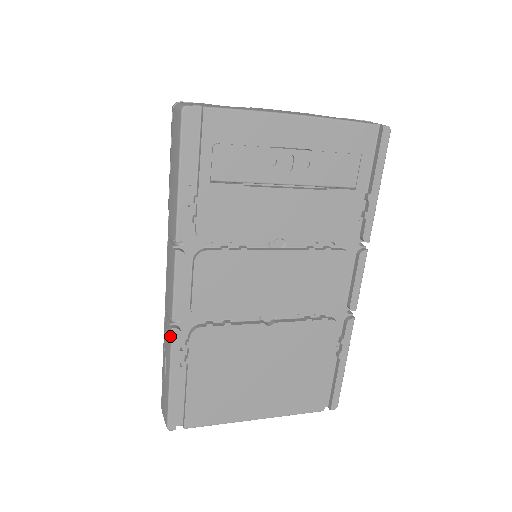
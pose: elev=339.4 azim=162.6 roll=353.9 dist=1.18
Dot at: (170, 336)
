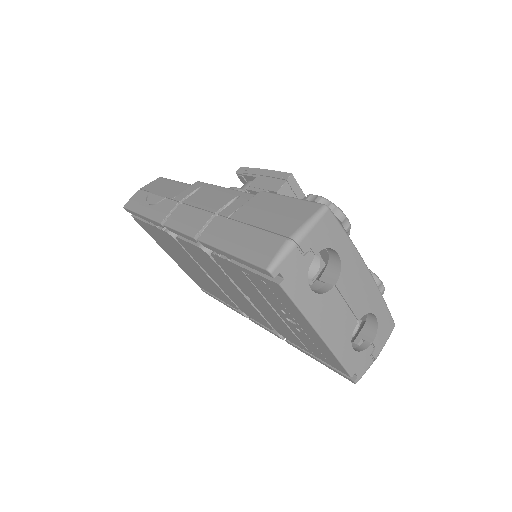
Dot at: (158, 220)
